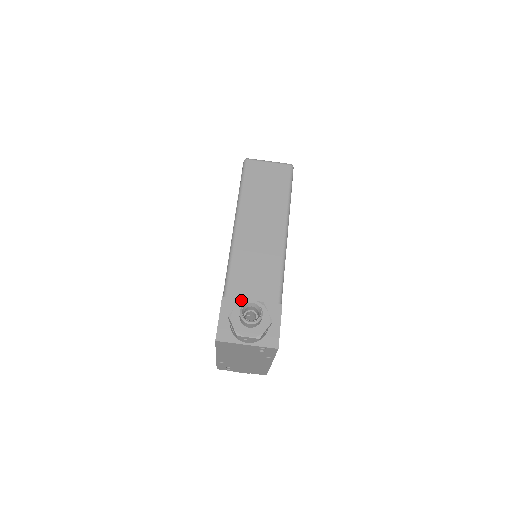
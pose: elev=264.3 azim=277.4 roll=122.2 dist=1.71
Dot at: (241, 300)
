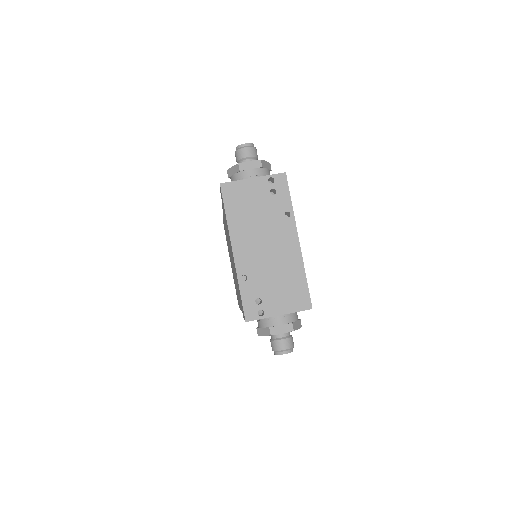
Dot at: occluded
